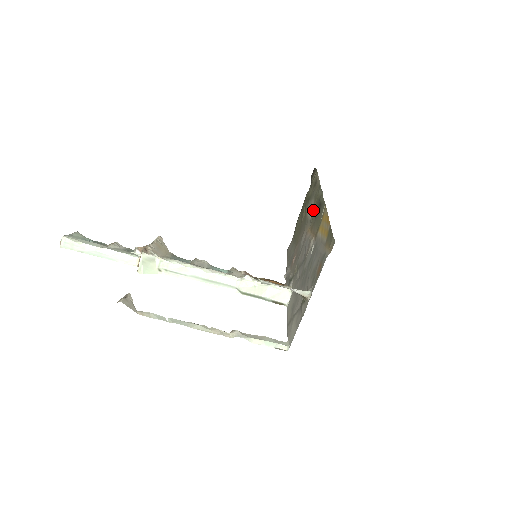
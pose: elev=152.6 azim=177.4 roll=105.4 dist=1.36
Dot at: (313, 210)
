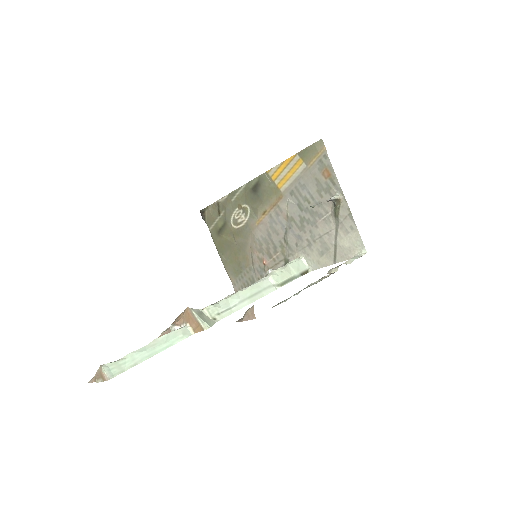
Dot at: (247, 208)
